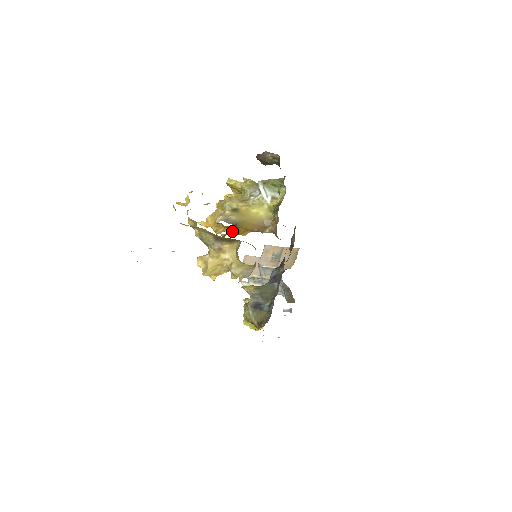
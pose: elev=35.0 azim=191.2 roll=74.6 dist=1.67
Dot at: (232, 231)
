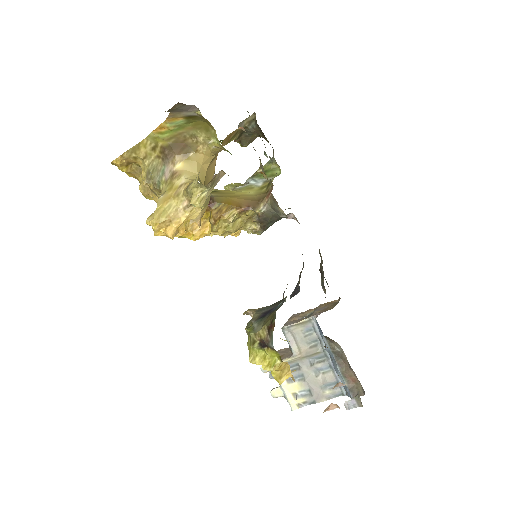
Dot at: (210, 214)
